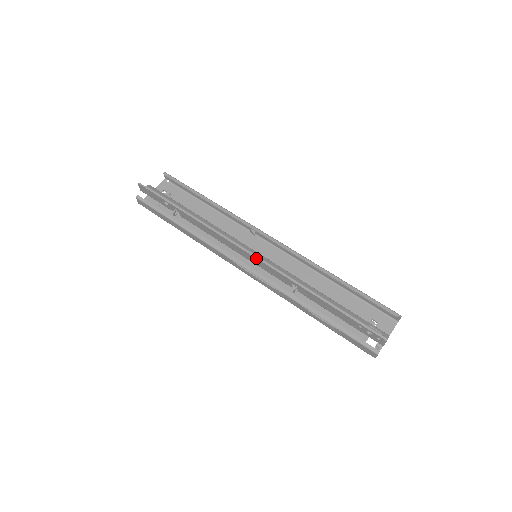
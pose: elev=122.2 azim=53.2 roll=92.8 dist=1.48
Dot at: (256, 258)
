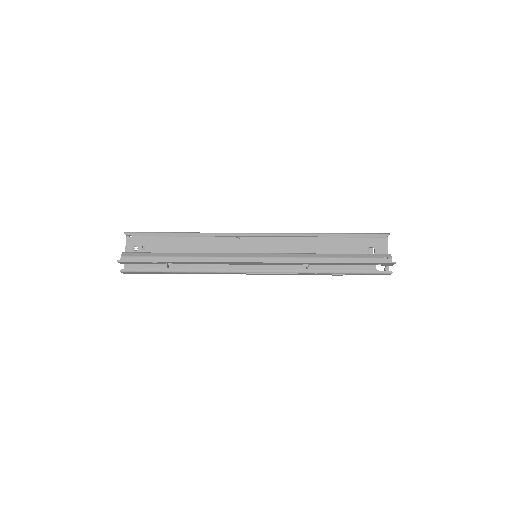
Dot at: (264, 262)
